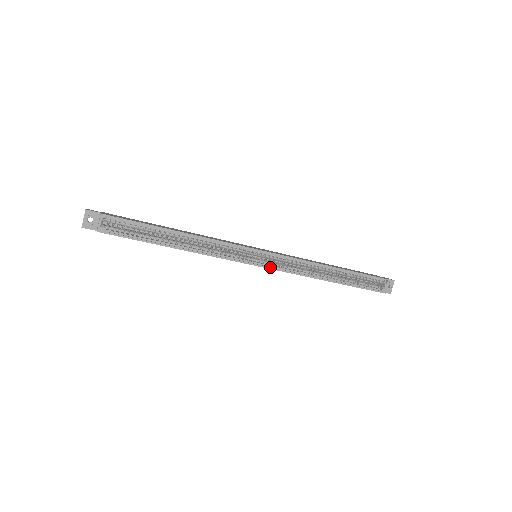
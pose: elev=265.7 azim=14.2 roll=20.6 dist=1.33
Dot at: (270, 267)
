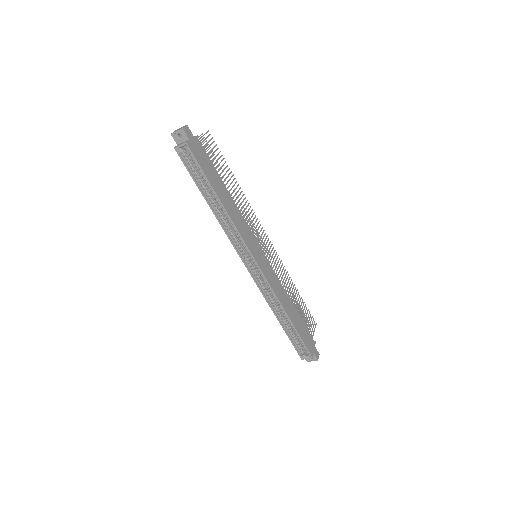
Dot at: (251, 273)
